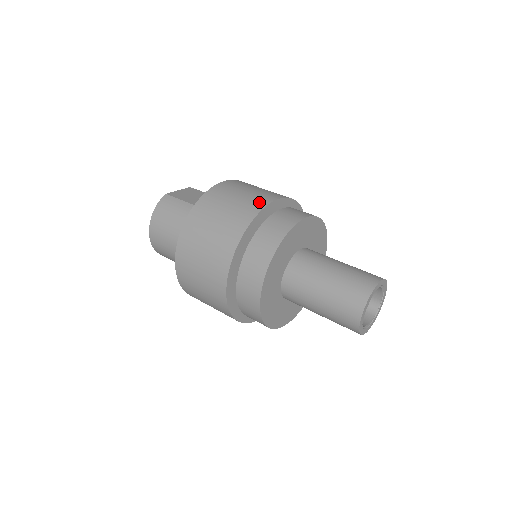
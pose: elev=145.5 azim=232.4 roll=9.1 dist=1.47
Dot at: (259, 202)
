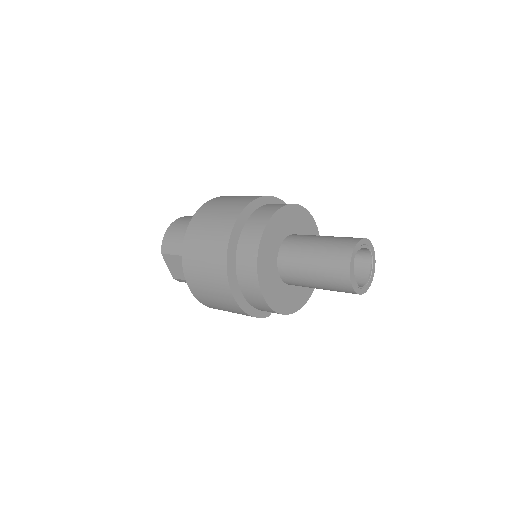
Dot at: occluded
